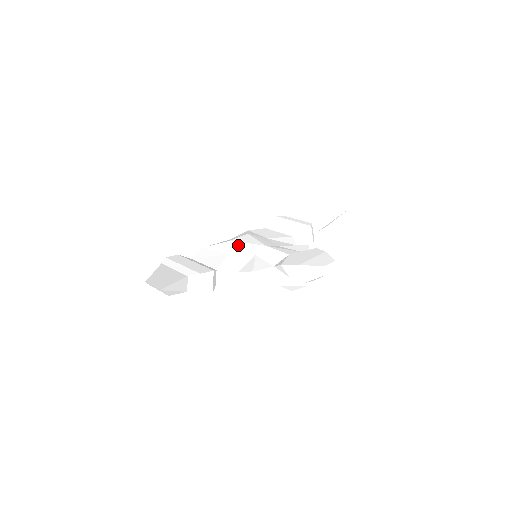
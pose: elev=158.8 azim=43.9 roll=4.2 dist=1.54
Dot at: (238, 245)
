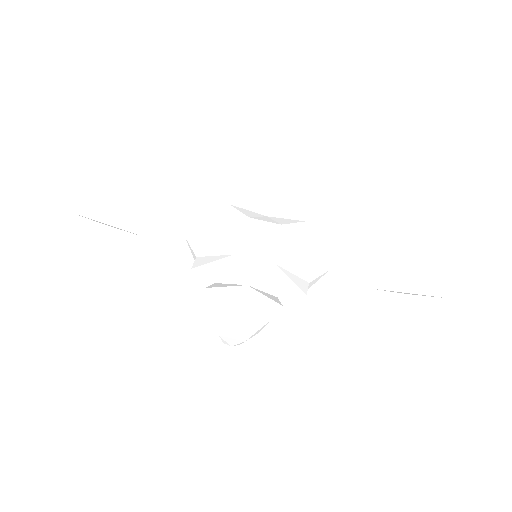
Dot at: (244, 229)
